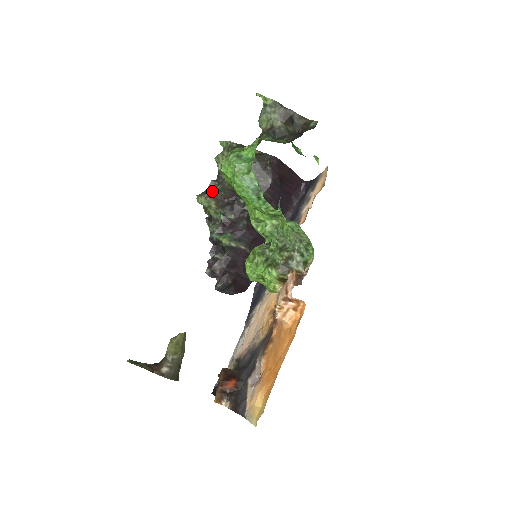
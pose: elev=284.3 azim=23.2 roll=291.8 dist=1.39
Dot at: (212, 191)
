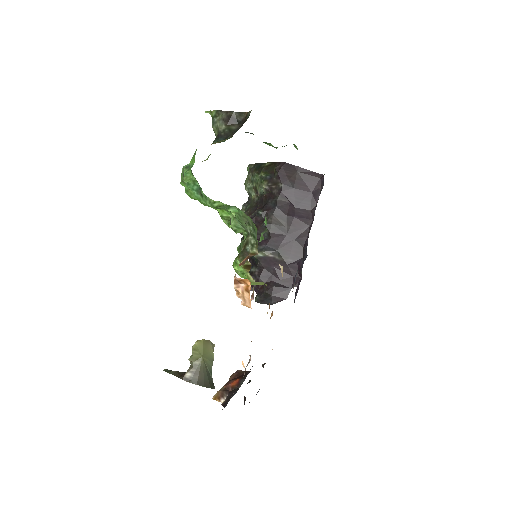
Dot at: occluded
